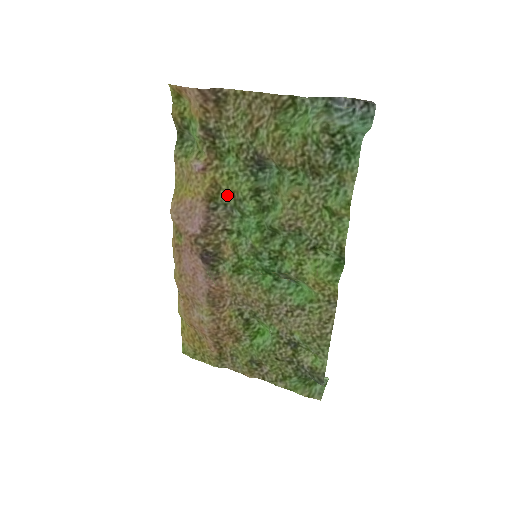
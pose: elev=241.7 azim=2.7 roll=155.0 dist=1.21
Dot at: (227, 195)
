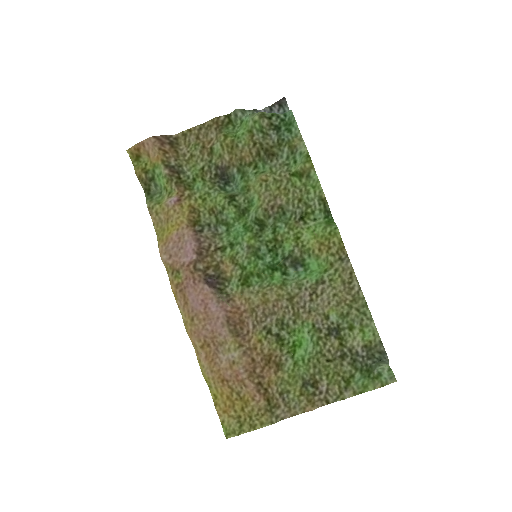
Dot at: (207, 215)
